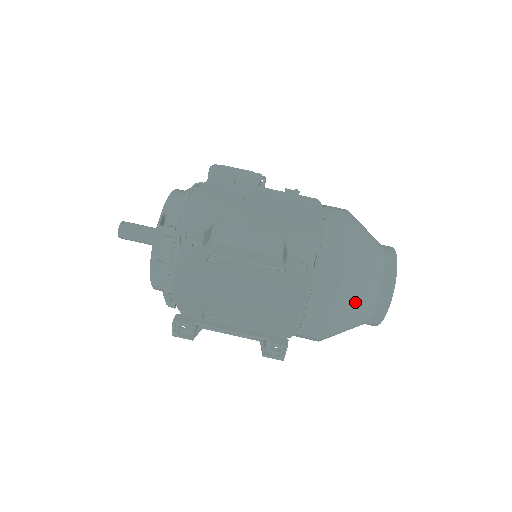
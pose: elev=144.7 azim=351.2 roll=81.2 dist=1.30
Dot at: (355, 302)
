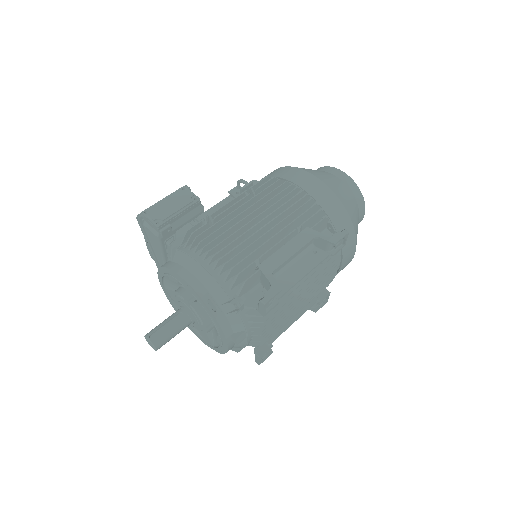
Dot at: (357, 229)
